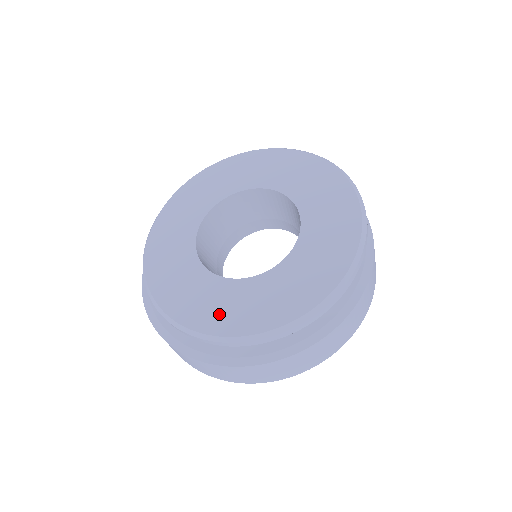
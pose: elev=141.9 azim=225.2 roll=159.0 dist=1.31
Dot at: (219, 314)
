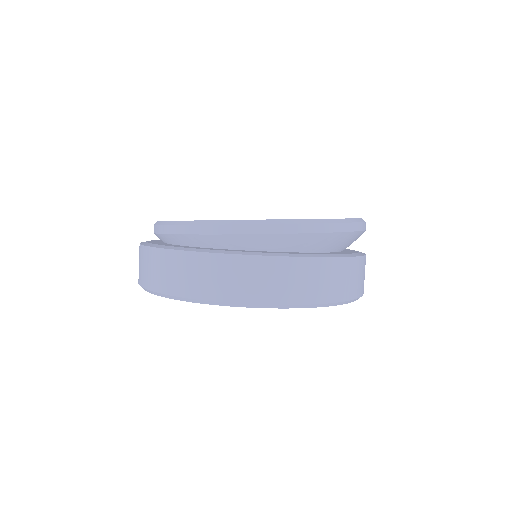
Dot at: occluded
